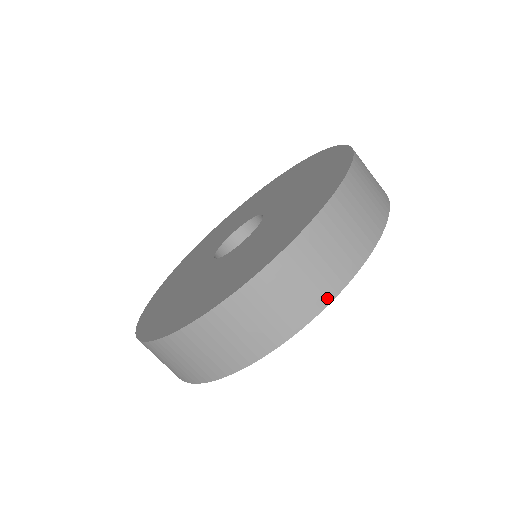
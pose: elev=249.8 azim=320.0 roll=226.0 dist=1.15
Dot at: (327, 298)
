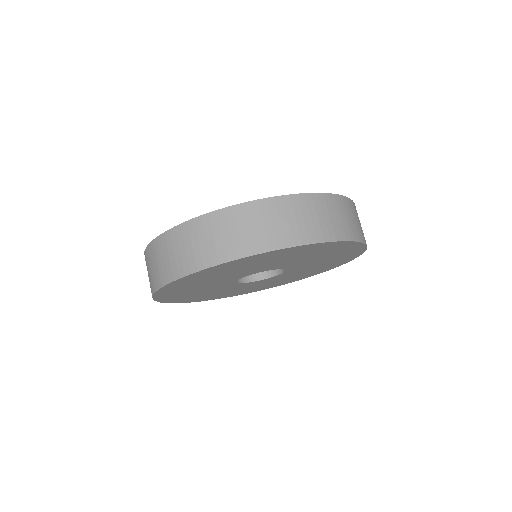
Dot at: (354, 237)
